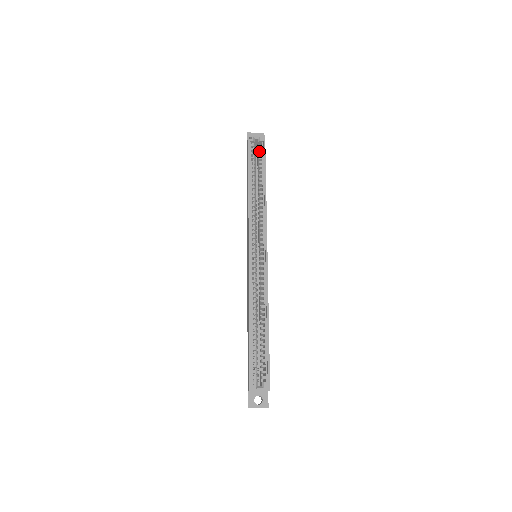
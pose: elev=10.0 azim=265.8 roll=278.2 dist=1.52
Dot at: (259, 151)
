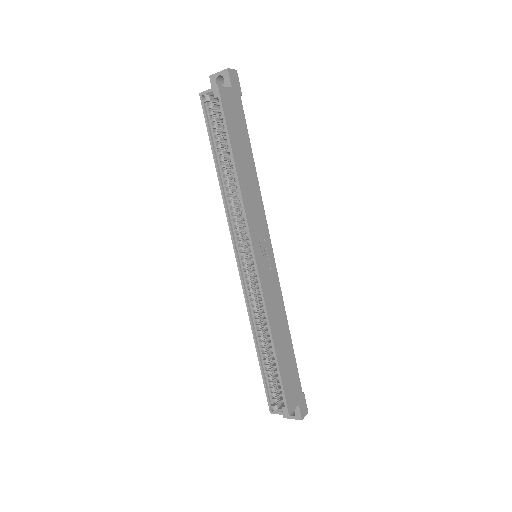
Dot at: (220, 112)
